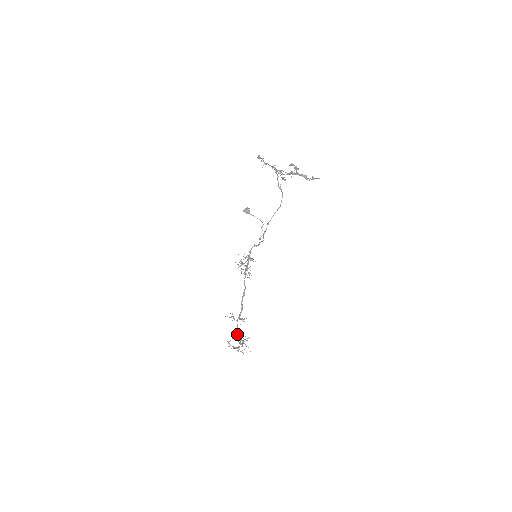
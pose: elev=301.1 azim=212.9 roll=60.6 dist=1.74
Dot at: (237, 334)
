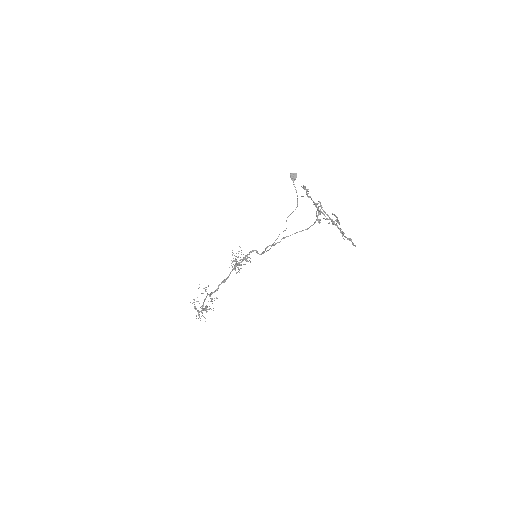
Dot at: (203, 303)
